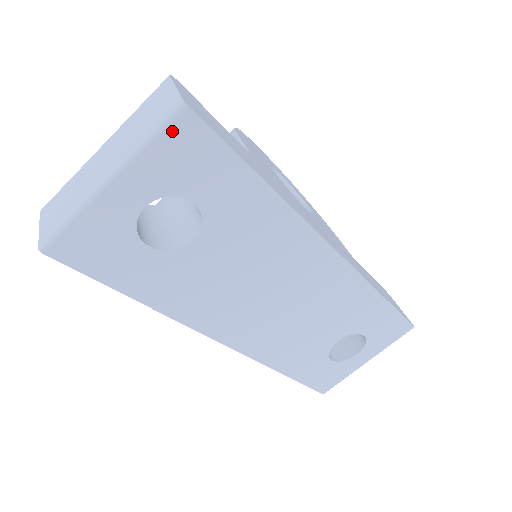
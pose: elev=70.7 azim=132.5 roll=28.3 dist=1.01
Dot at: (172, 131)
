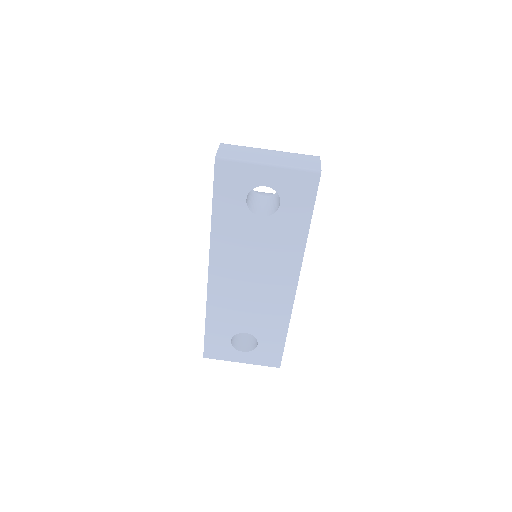
Dot at: (307, 175)
